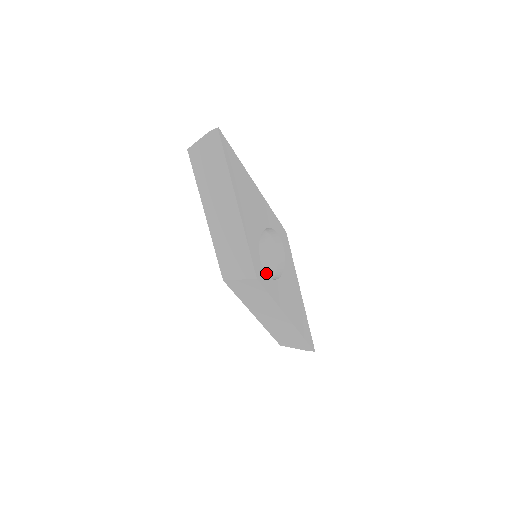
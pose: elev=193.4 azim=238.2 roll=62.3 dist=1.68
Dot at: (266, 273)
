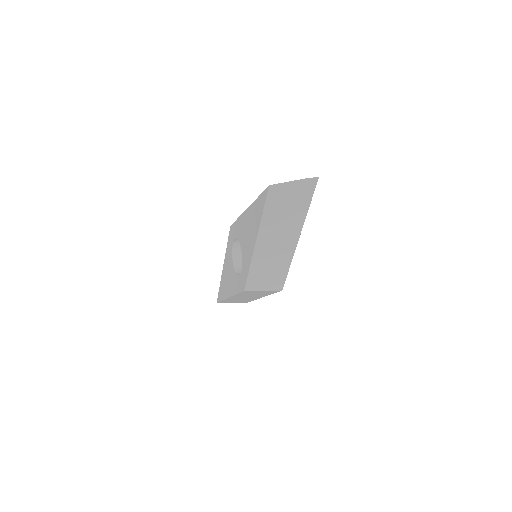
Dot at: occluded
